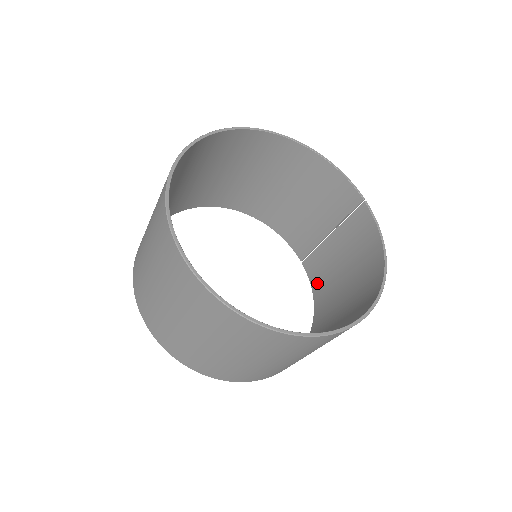
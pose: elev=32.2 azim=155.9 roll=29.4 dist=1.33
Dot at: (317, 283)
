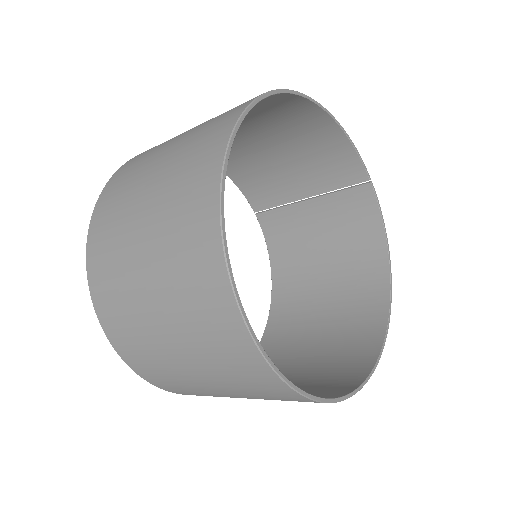
Dot at: (277, 243)
